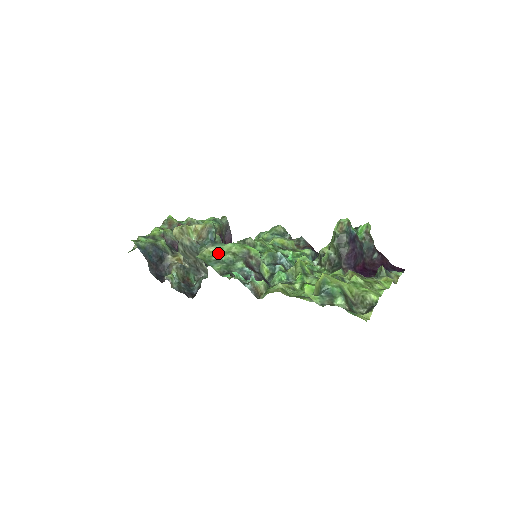
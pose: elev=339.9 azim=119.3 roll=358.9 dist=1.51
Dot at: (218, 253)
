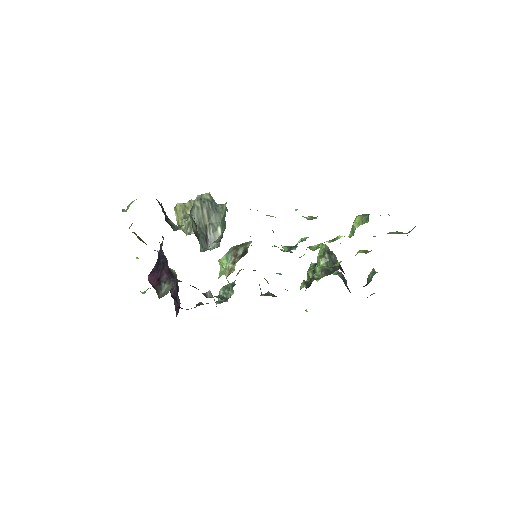
Dot at: occluded
